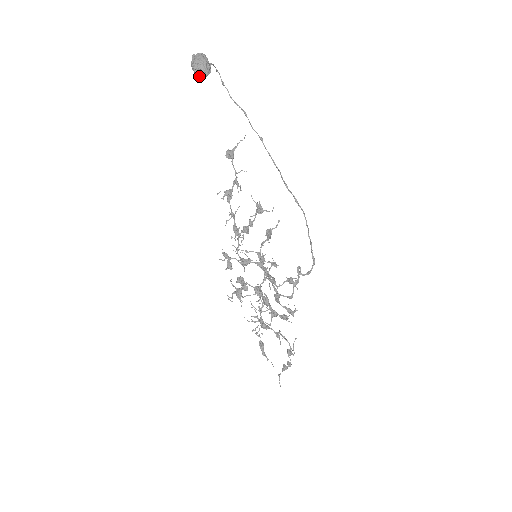
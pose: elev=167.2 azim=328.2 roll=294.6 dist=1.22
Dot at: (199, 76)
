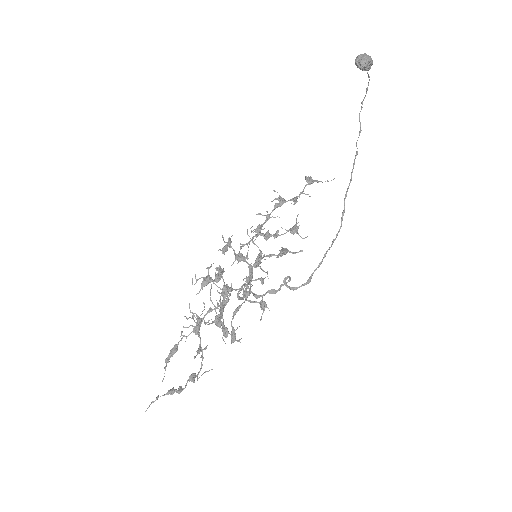
Dot at: (357, 63)
